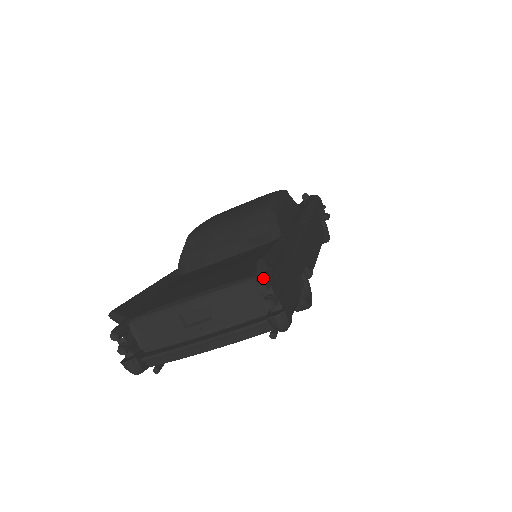
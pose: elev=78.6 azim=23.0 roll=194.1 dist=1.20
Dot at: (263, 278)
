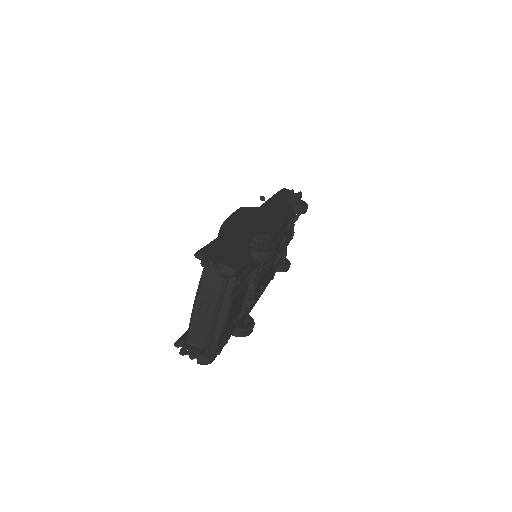
Dot at: (202, 260)
